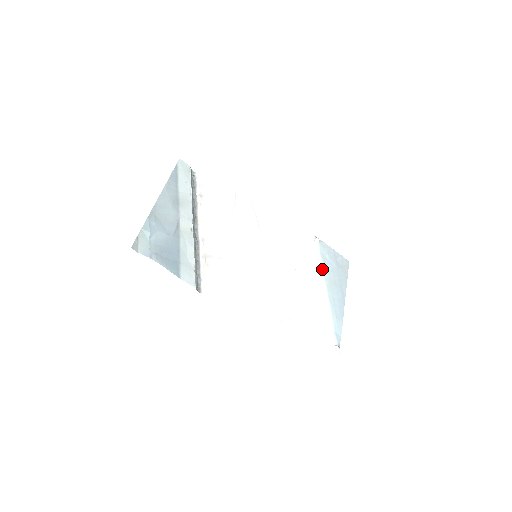
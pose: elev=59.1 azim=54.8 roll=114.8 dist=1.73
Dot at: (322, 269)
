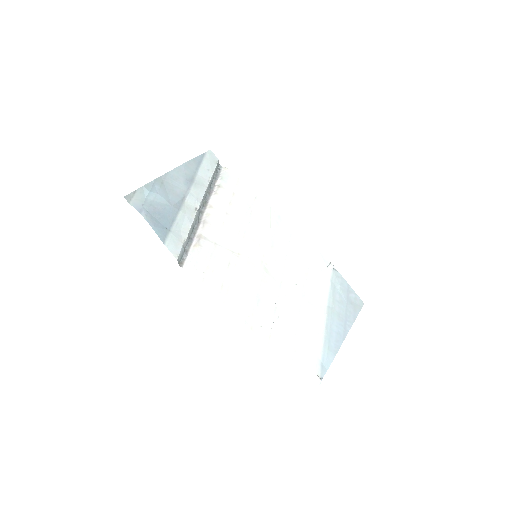
Dot at: (328, 296)
